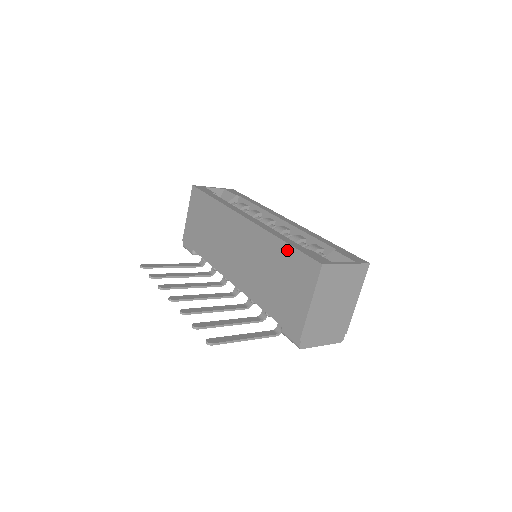
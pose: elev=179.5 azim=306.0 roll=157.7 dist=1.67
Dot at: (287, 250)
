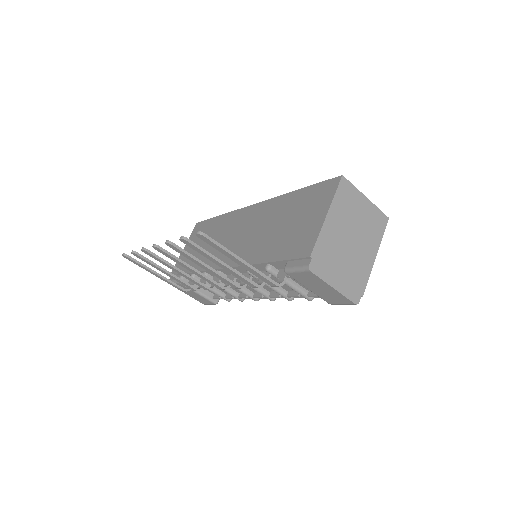
Dot at: (301, 193)
